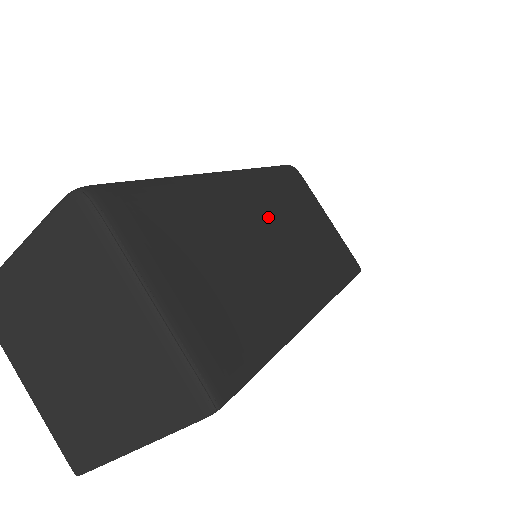
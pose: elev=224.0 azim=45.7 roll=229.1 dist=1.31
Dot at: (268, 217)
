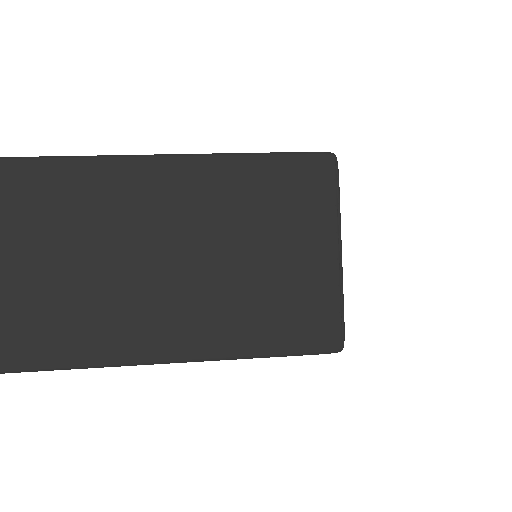
Dot at: occluded
